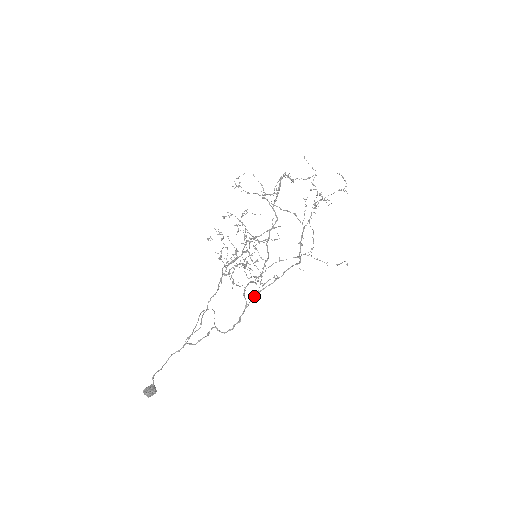
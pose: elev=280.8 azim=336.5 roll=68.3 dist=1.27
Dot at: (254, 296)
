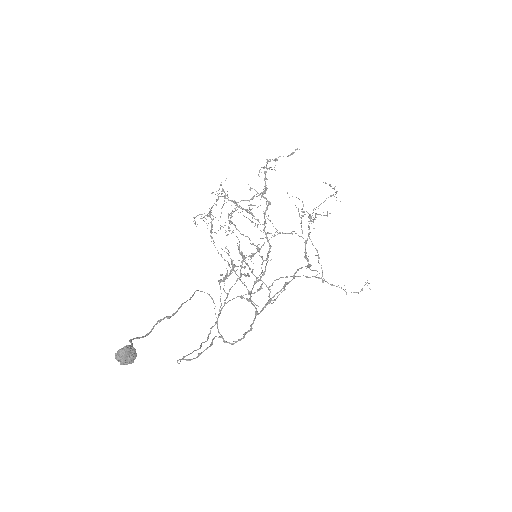
Dot at: occluded
